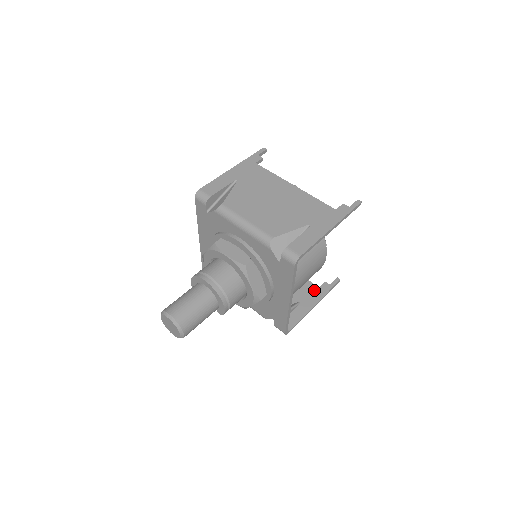
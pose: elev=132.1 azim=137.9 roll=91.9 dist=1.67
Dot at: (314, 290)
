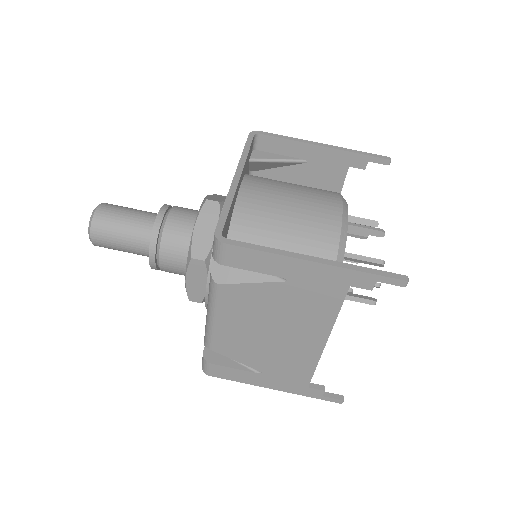
Dot at: occluded
